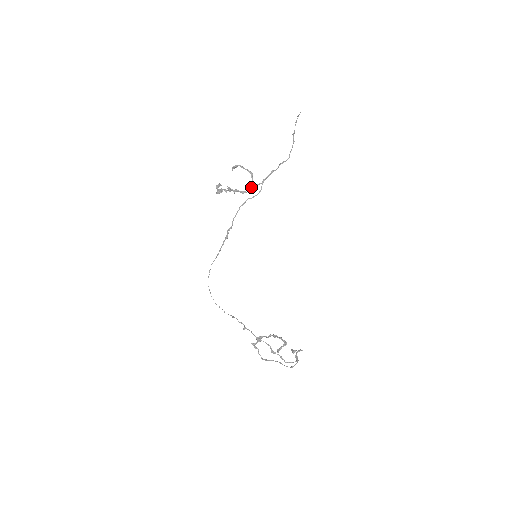
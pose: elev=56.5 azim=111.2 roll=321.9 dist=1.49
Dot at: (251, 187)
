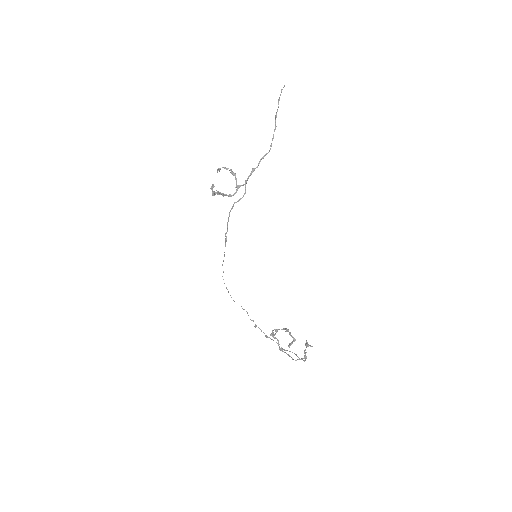
Dot at: (236, 189)
